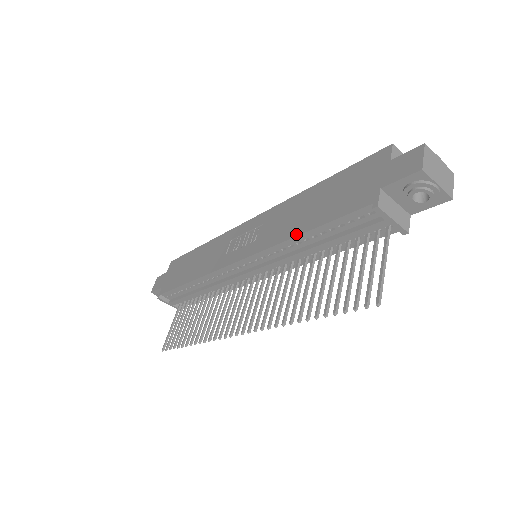
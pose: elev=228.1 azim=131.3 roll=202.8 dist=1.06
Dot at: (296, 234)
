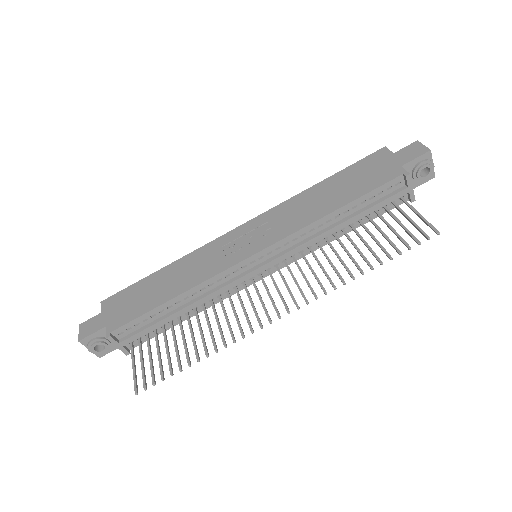
Dot at: (330, 211)
